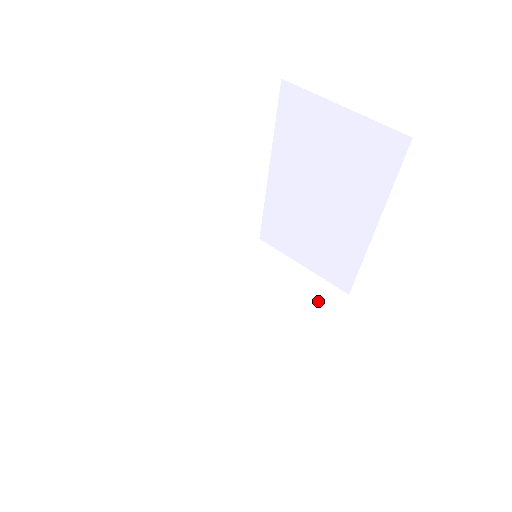
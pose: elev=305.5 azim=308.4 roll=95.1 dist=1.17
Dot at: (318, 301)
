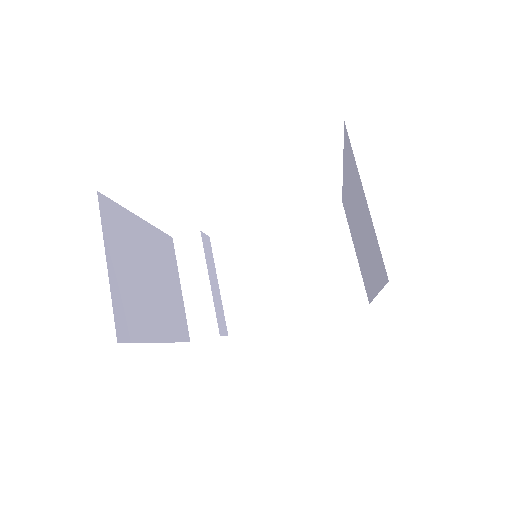
Dot at: (339, 292)
